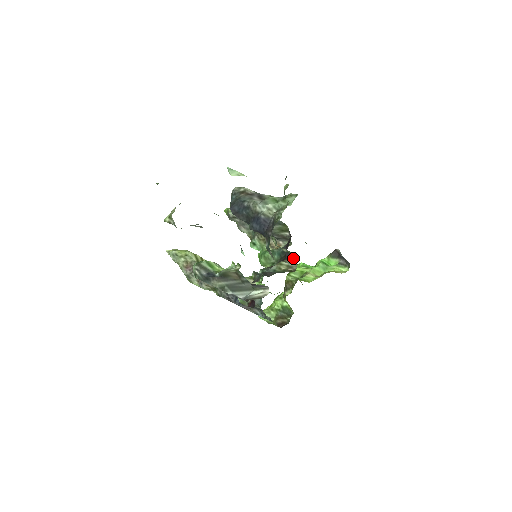
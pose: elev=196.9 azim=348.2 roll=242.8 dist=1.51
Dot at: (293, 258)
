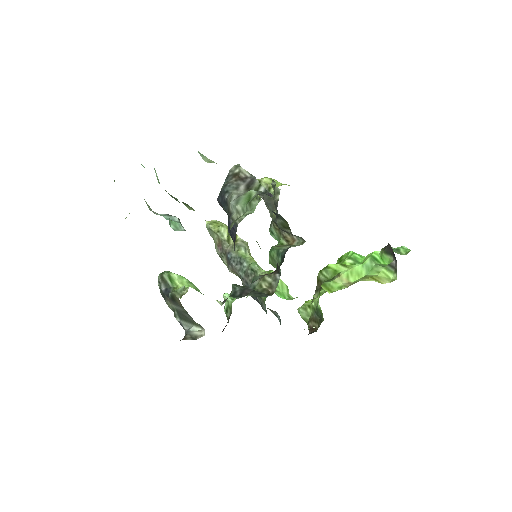
Dot at: (279, 273)
